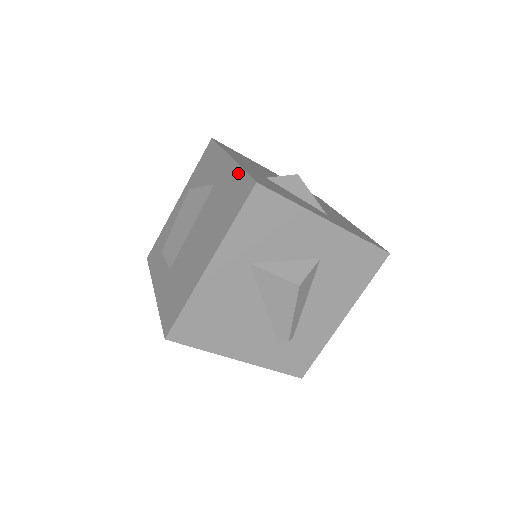
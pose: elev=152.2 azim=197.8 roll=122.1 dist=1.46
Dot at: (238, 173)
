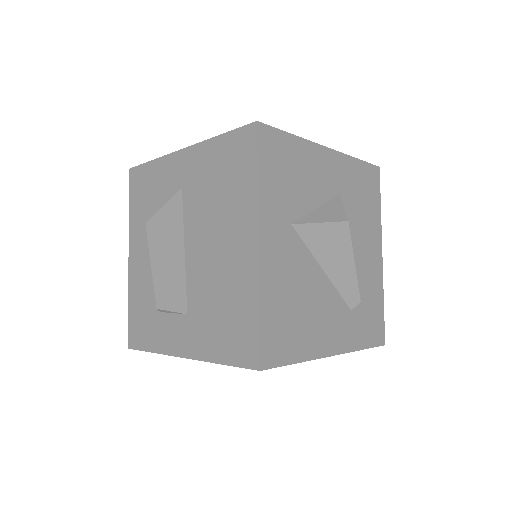
Dot at: (214, 144)
